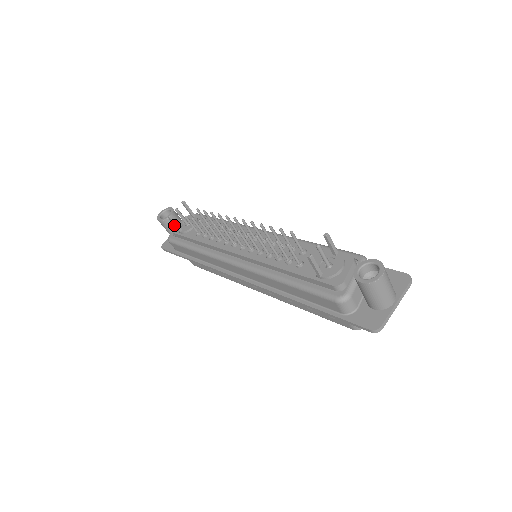
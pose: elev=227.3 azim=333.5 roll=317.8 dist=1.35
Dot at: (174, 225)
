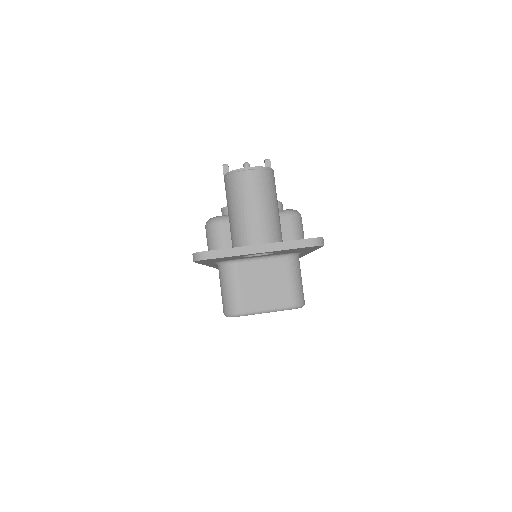
Dot at: occluded
